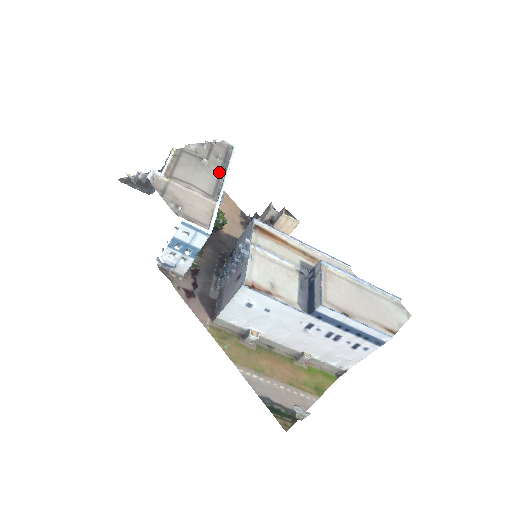
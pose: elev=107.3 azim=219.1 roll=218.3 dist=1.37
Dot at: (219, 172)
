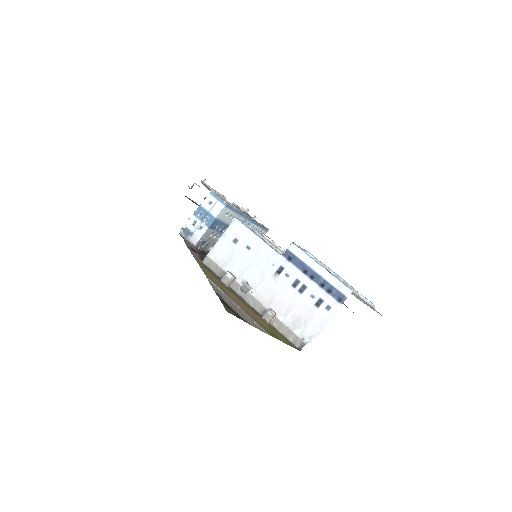
Dot at: occluded
